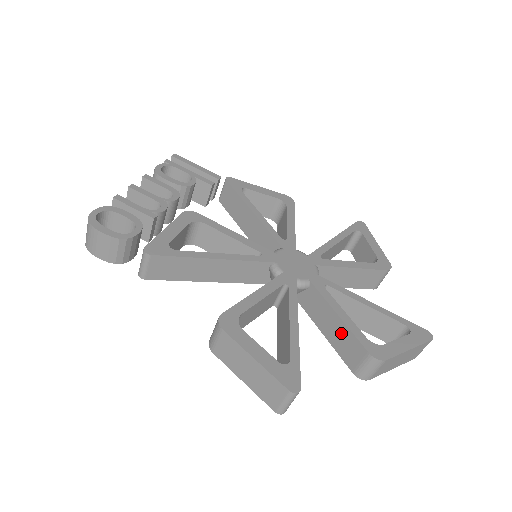
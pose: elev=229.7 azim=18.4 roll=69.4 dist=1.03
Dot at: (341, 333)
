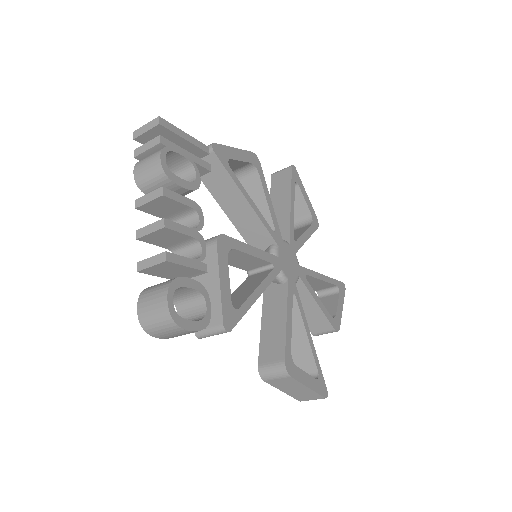
Dot at: (315, 314)
